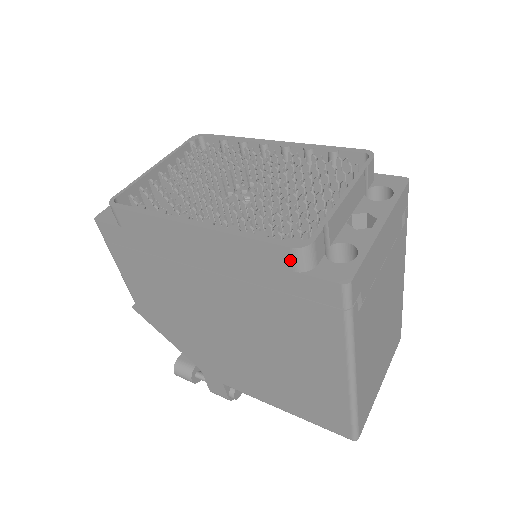
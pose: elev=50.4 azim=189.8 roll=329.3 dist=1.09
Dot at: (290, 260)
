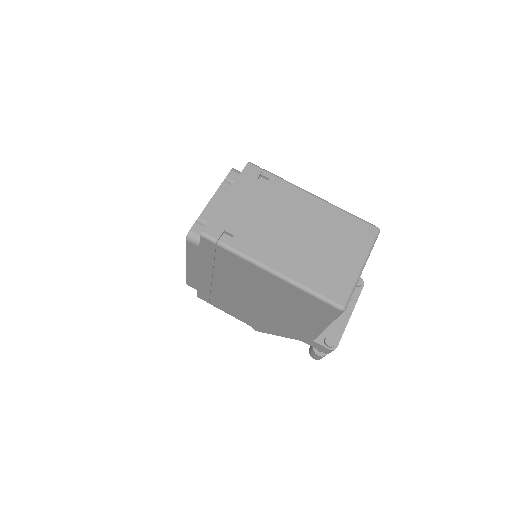
Dot at: (193, 245)
